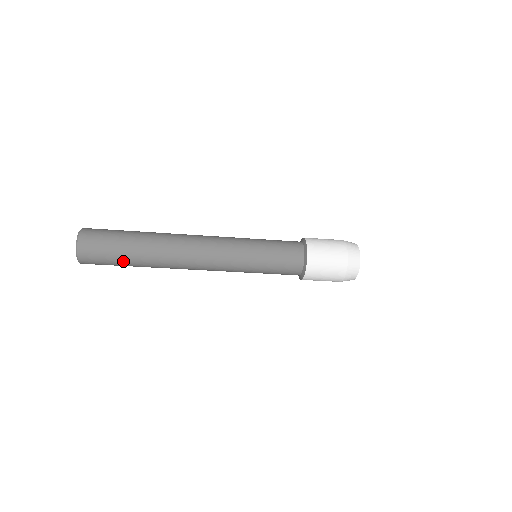
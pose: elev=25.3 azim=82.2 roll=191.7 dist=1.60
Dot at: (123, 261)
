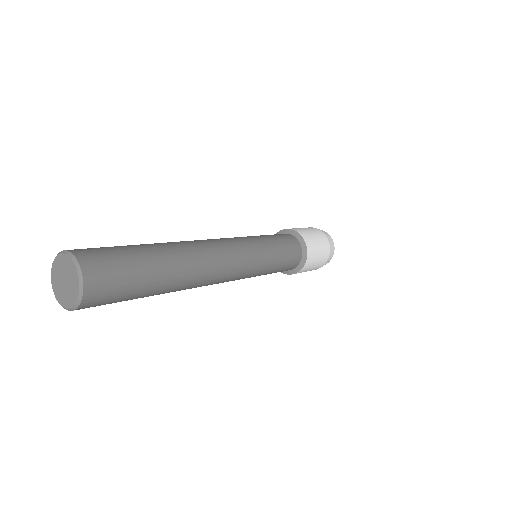
Dot at: occluded
